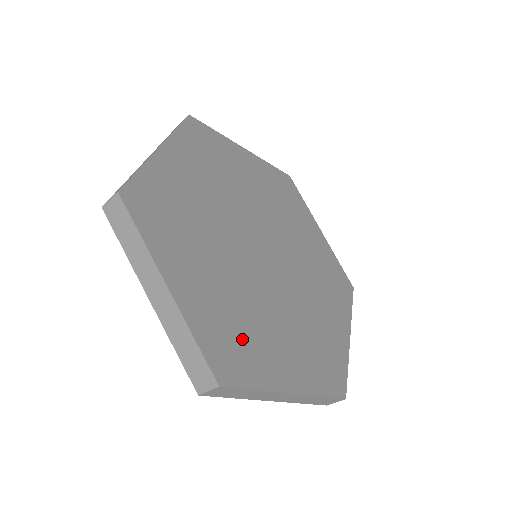
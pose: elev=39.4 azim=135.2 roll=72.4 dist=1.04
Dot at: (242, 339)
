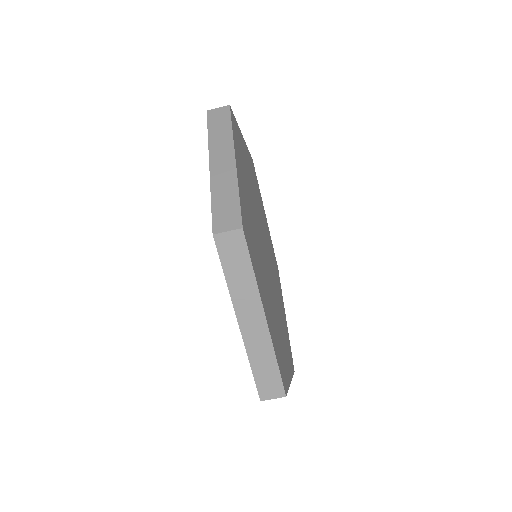
Dot at: (280, 348)
